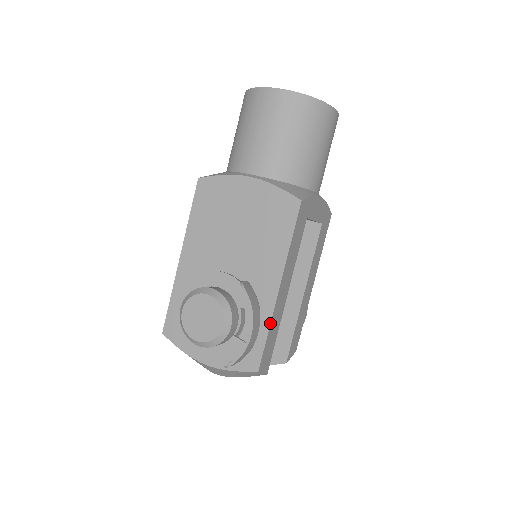
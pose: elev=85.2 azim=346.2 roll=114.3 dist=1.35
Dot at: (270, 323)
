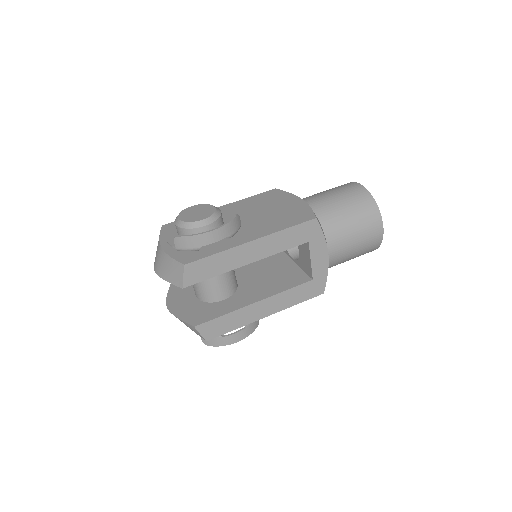
Dot at: (225, 250)
